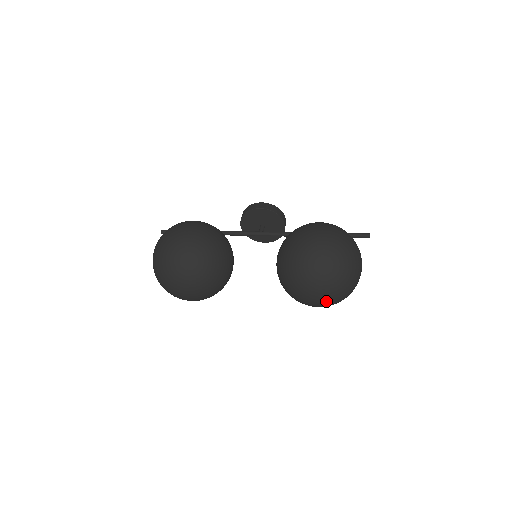
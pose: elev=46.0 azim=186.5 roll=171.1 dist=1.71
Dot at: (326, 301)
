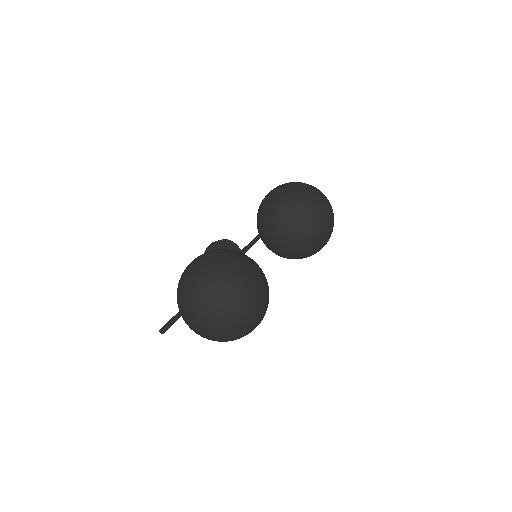
Dot at: (331, 216)
